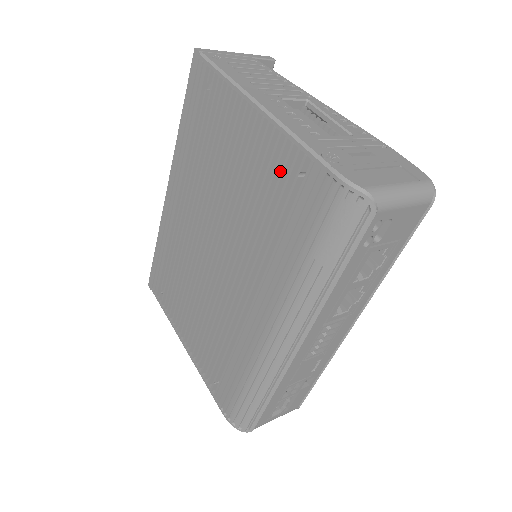
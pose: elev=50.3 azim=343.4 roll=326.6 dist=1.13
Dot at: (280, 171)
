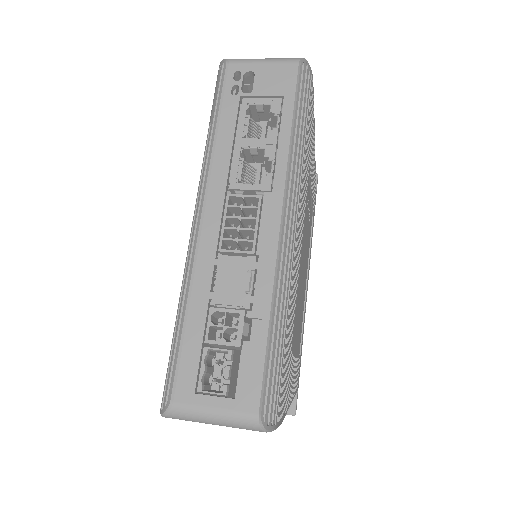
Dot at: occluded
